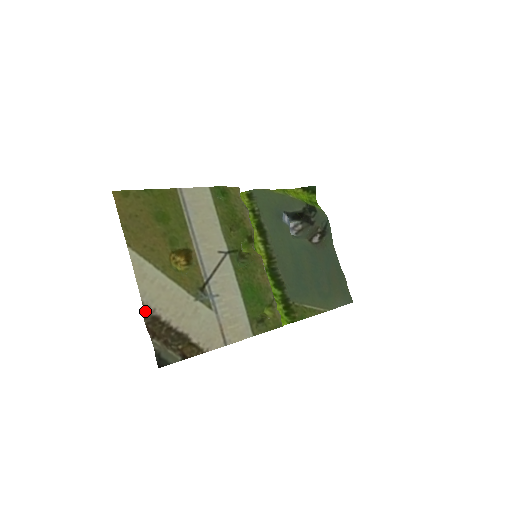
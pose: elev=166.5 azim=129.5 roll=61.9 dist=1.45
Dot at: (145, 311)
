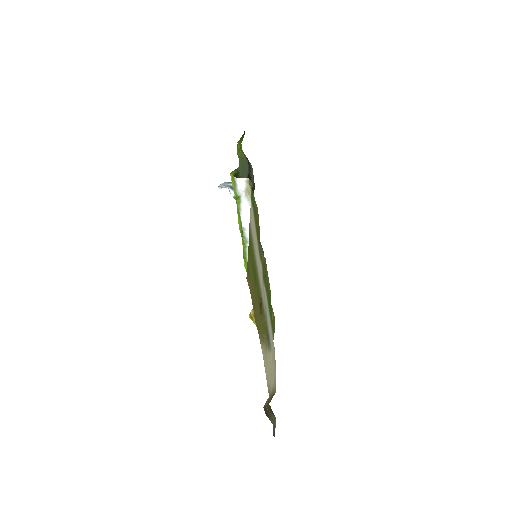
Dot at: occluded
